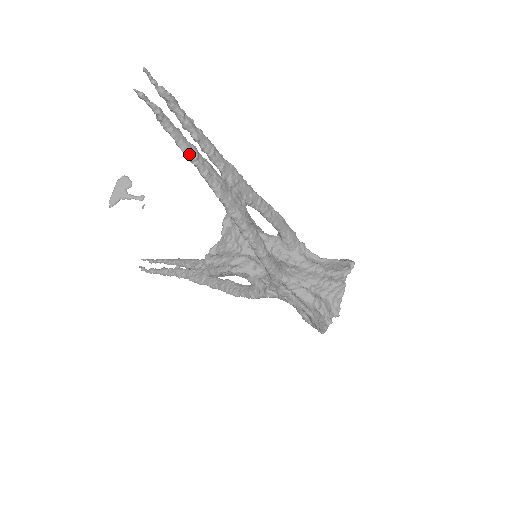
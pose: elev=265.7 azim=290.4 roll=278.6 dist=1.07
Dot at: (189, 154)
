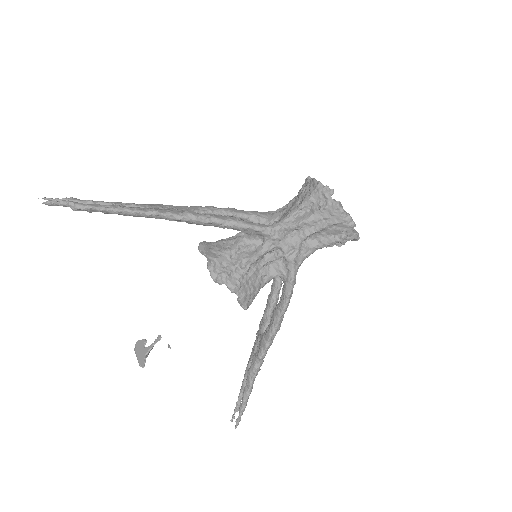
Dot at: (111, 208)
